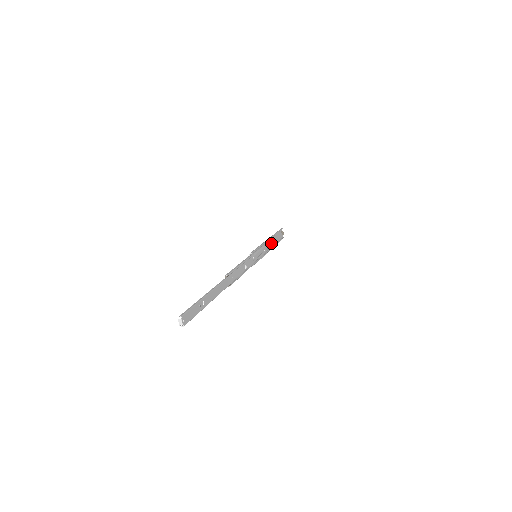
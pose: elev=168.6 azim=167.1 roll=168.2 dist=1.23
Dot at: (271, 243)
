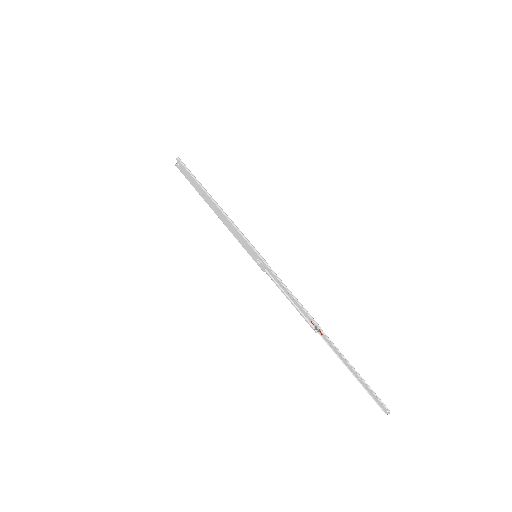
Dot at: (210, 204)
